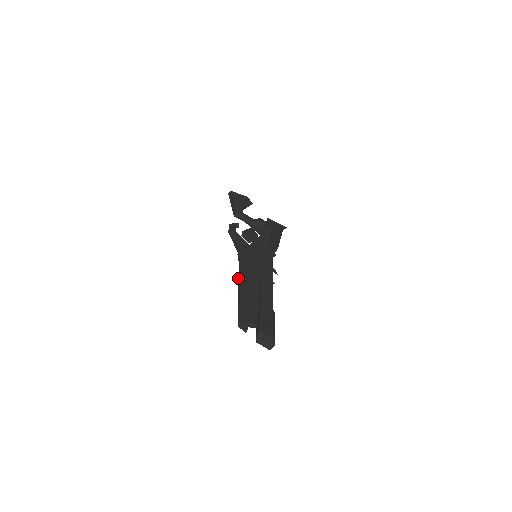
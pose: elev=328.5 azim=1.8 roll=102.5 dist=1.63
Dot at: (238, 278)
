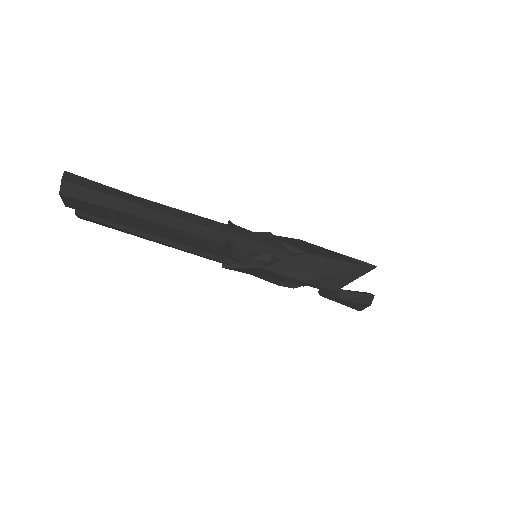
Dot at: occluded
